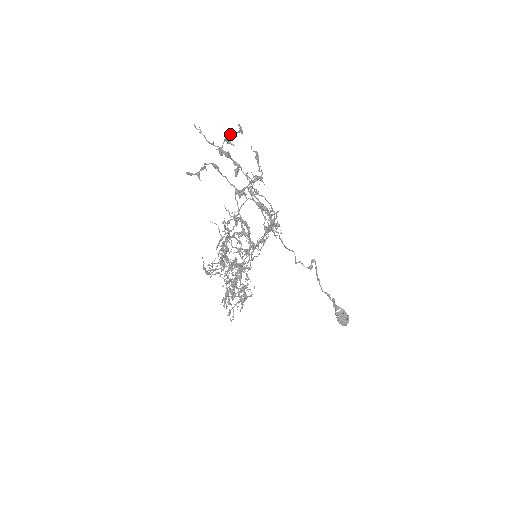
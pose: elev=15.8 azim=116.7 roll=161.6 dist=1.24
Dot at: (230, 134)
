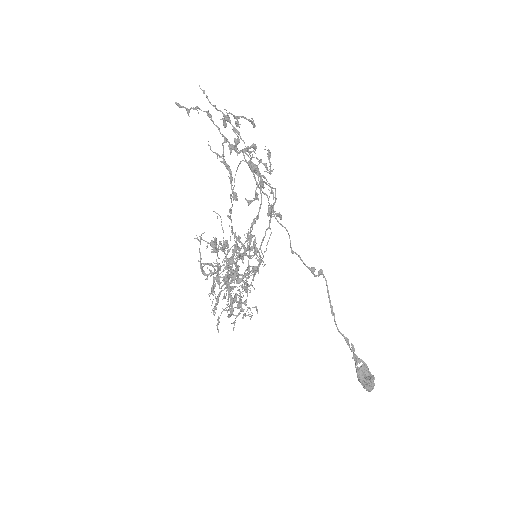
Dot at: (239, 116)
